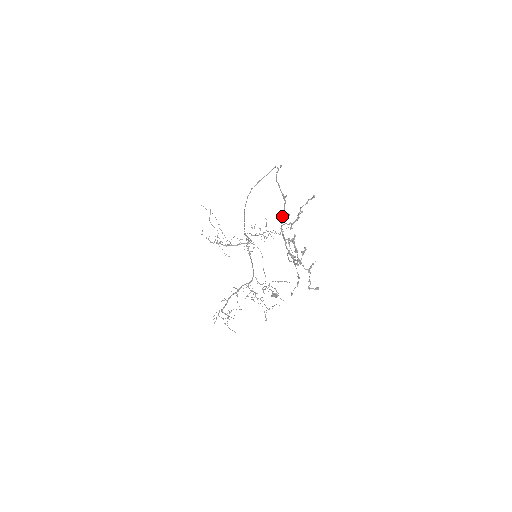
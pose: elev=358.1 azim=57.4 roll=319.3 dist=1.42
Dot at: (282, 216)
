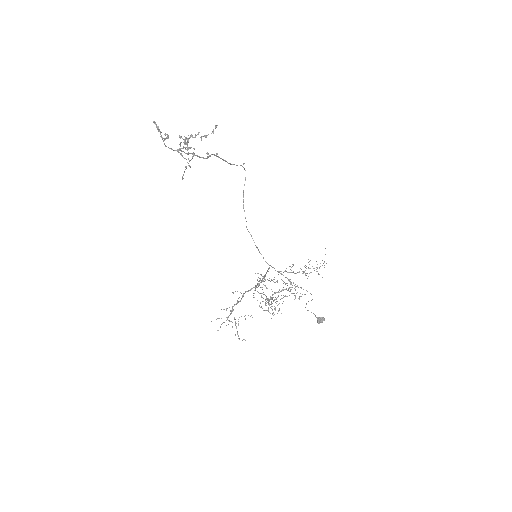
Dot at: (202, 157)
